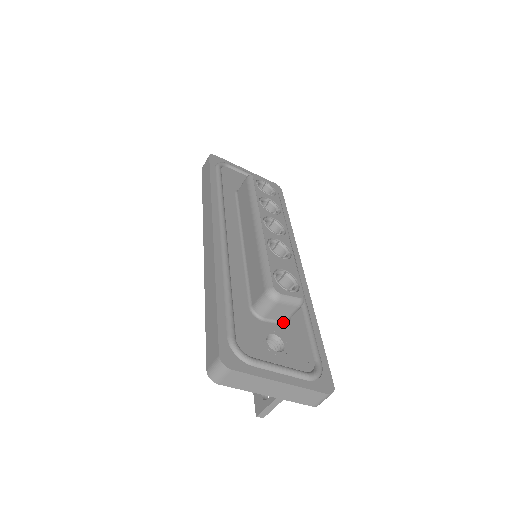
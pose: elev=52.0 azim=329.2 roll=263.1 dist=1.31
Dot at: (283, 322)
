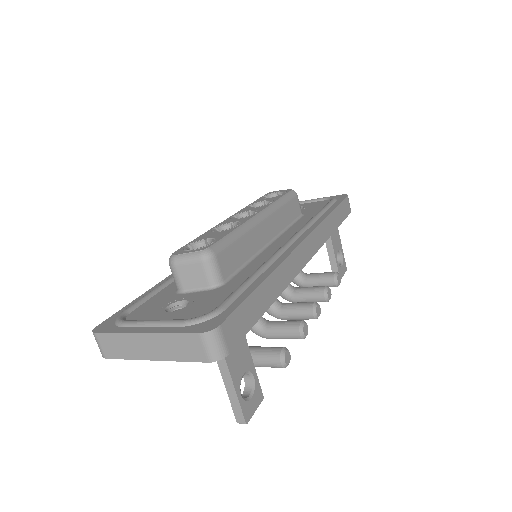
Dot at: (208, 288)
